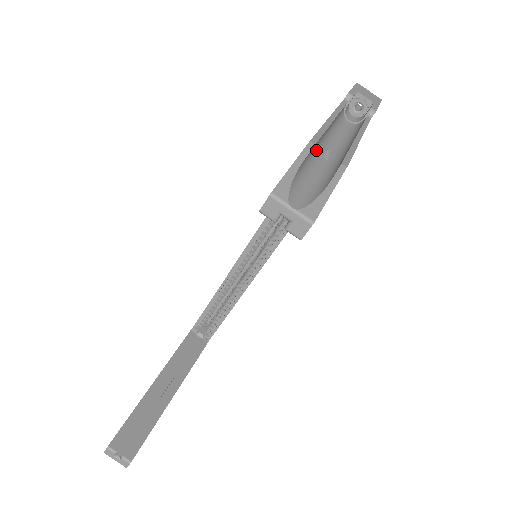
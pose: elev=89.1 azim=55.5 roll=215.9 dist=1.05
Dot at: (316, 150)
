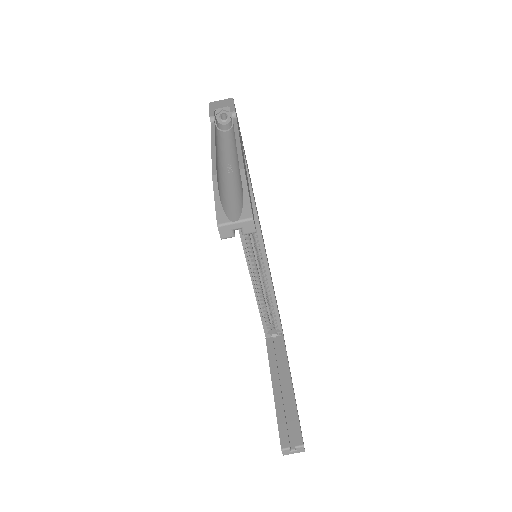
Dot at: (221, 174)
